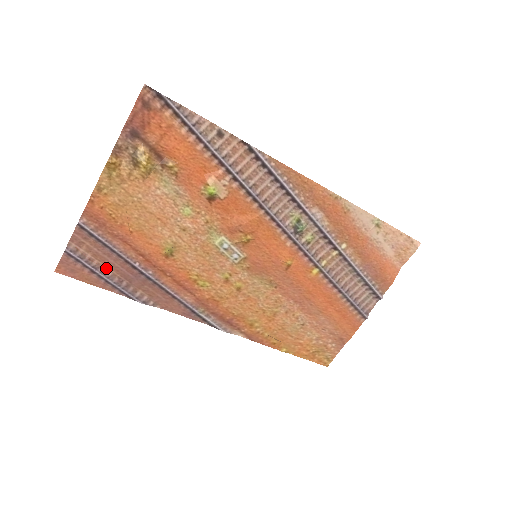
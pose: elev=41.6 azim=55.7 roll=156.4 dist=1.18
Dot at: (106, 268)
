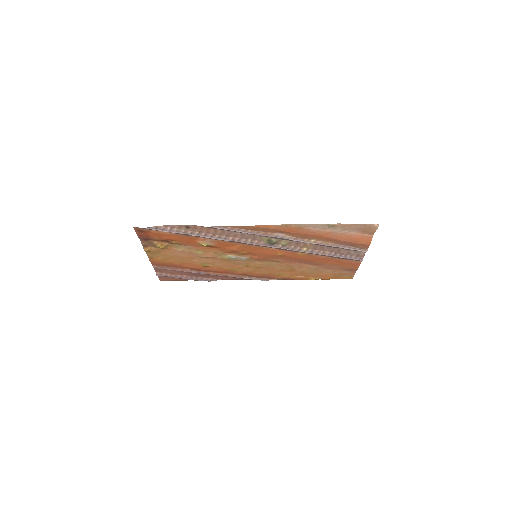
Dot at: (181, 275)
